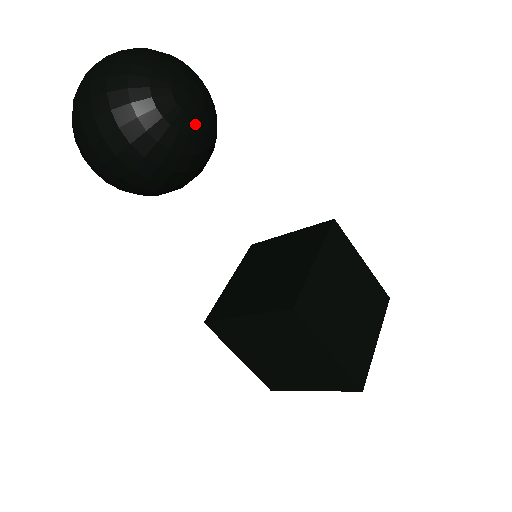
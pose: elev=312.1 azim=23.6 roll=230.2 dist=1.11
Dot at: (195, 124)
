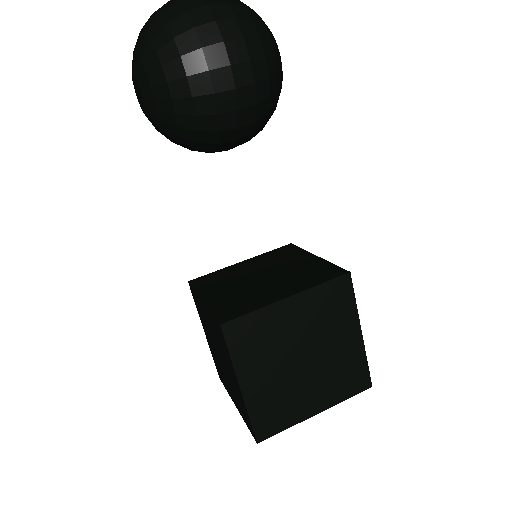
Dot at: occluded
